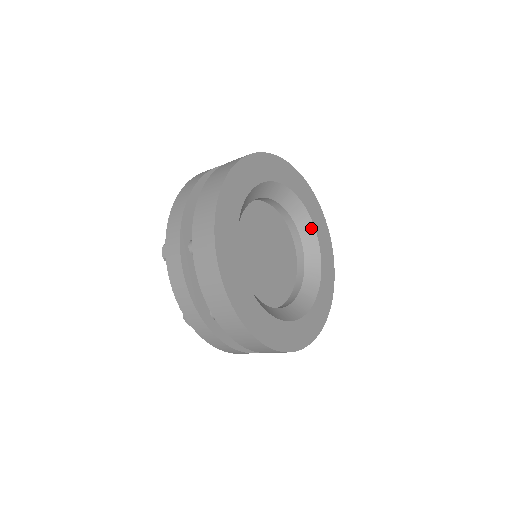
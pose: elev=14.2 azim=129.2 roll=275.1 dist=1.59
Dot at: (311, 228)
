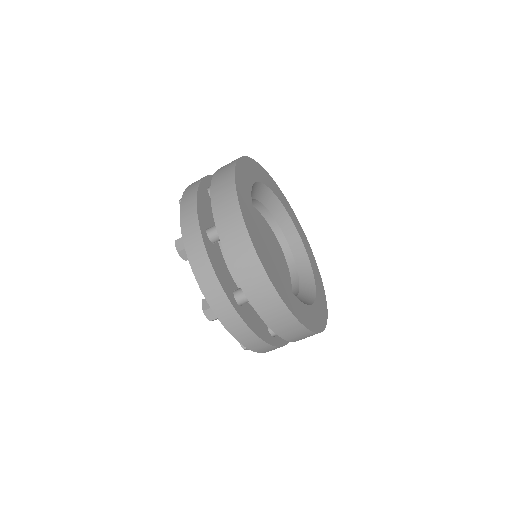
Dot at: (295, 234)
